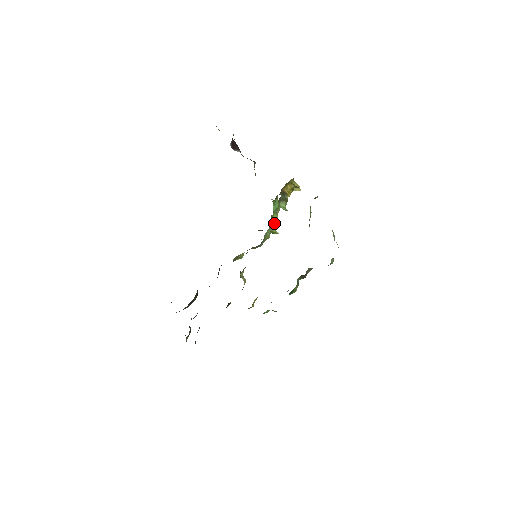
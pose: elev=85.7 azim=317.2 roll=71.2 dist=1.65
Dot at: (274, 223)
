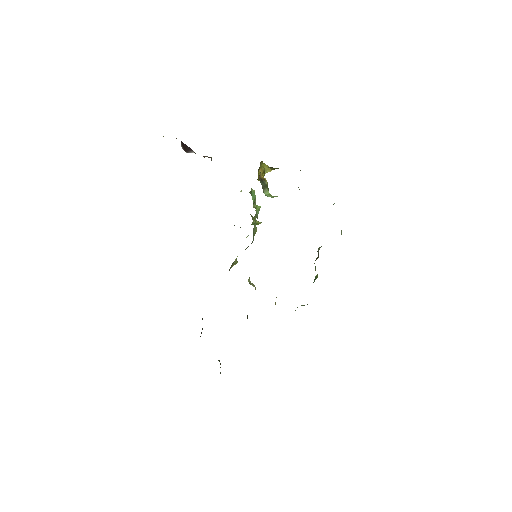
Dot at: occluded
